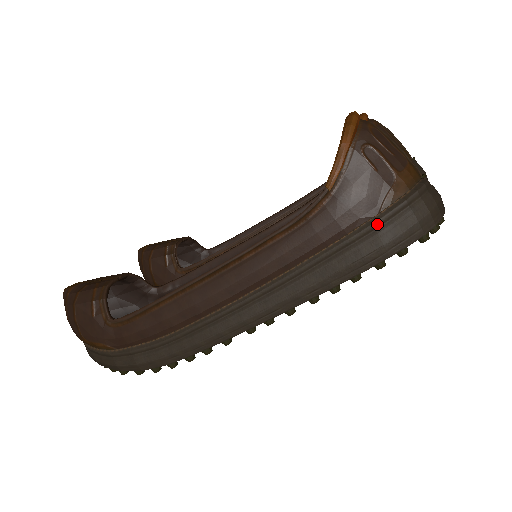
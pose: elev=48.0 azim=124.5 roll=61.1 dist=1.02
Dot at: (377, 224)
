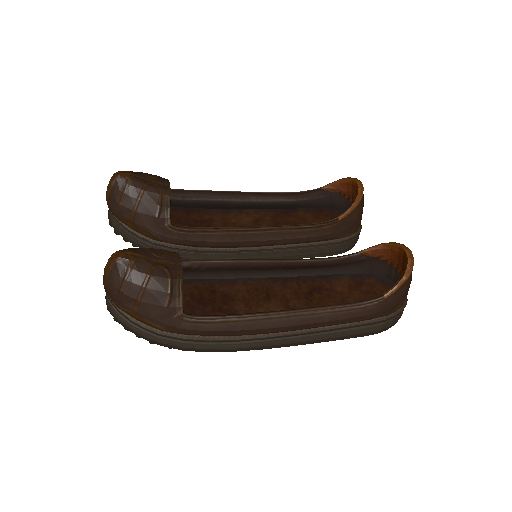
Dot at: (386, 320)
